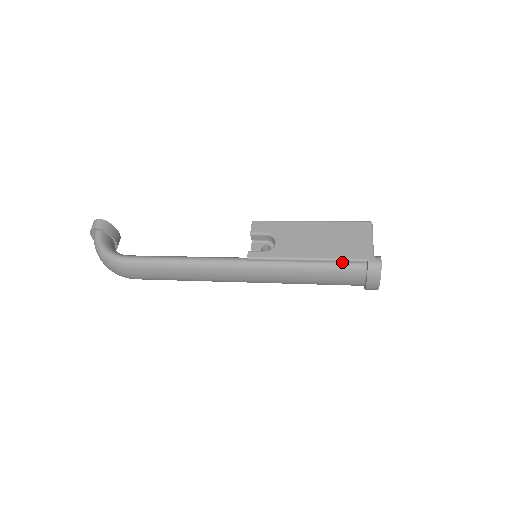
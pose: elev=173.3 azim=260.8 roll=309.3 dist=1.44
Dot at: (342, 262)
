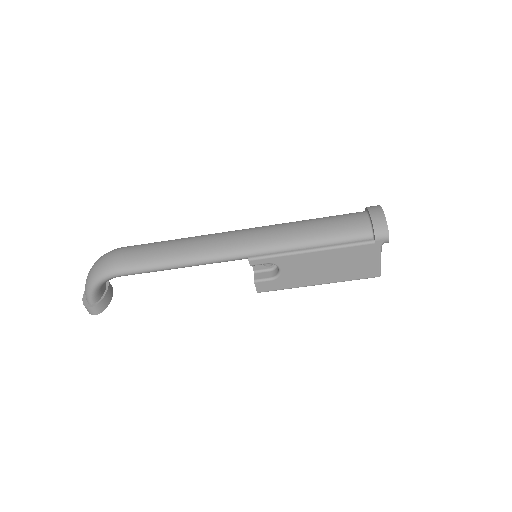
Dot at: occluded
